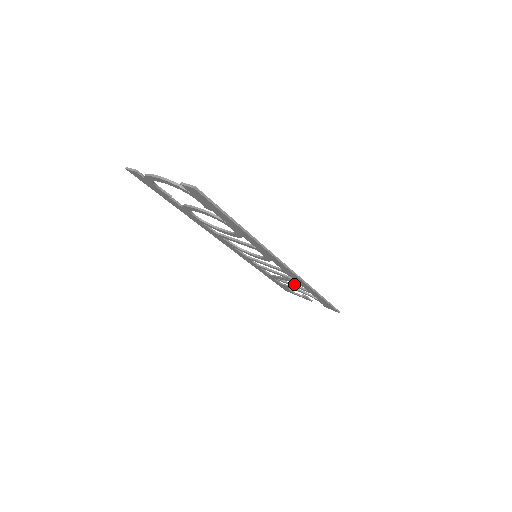
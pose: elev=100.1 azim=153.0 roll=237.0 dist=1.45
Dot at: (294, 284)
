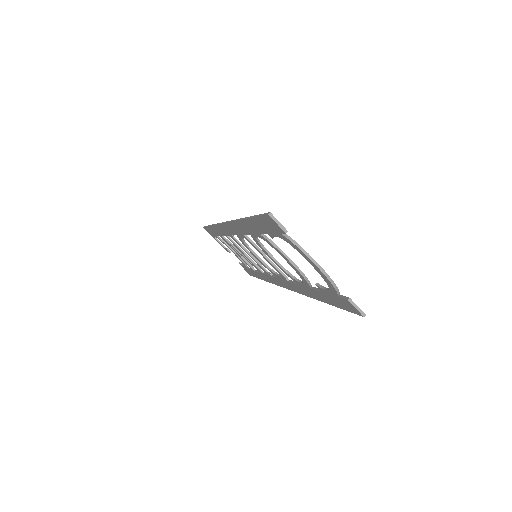
Dot at: occluded
